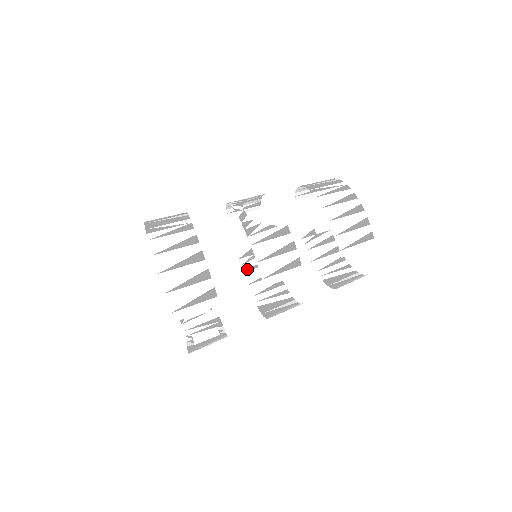
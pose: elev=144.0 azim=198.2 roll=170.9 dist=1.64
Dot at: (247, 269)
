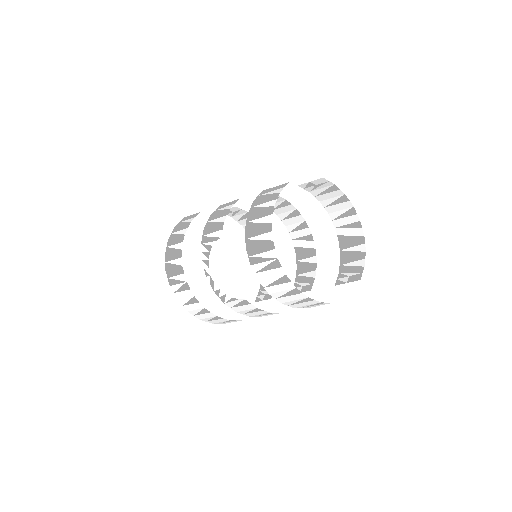
Dot at: occluded
